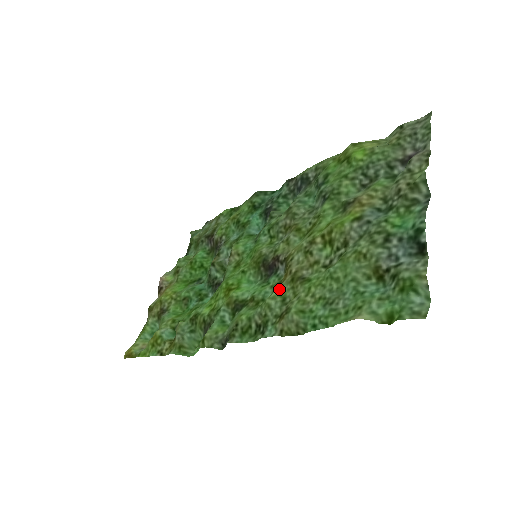
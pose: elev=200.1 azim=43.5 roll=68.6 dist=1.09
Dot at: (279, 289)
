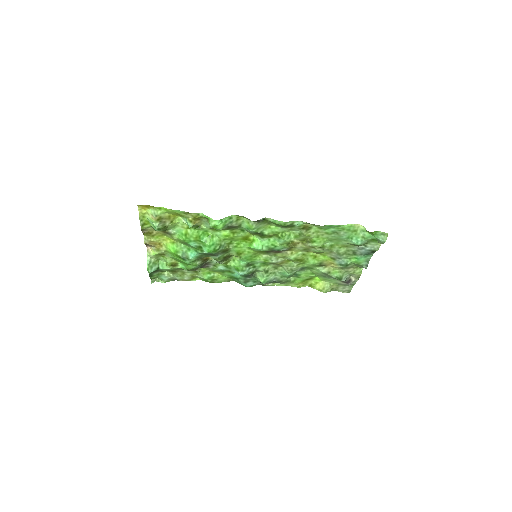
Dot at: (294, 238)
